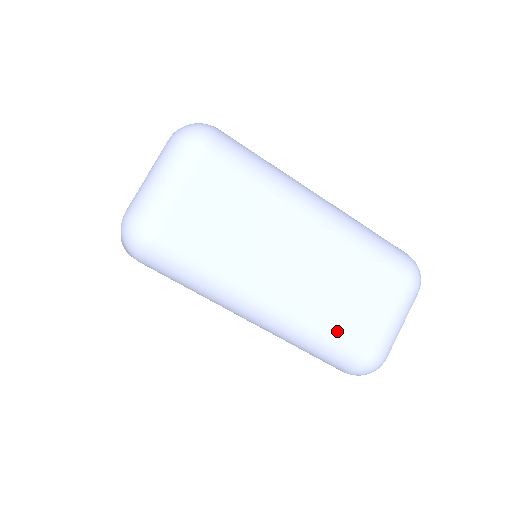
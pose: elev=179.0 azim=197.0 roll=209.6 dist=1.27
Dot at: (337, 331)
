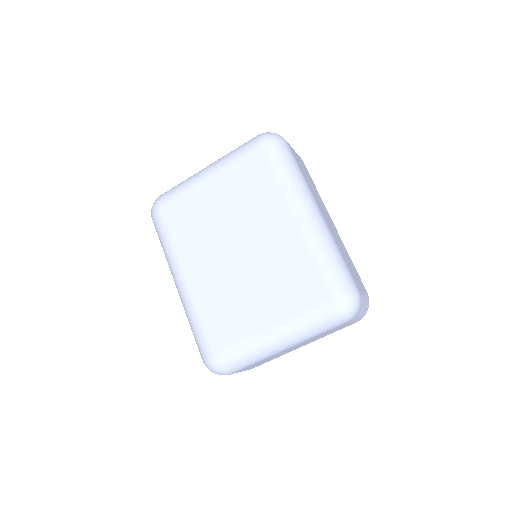
Dot at: (343, 258)
